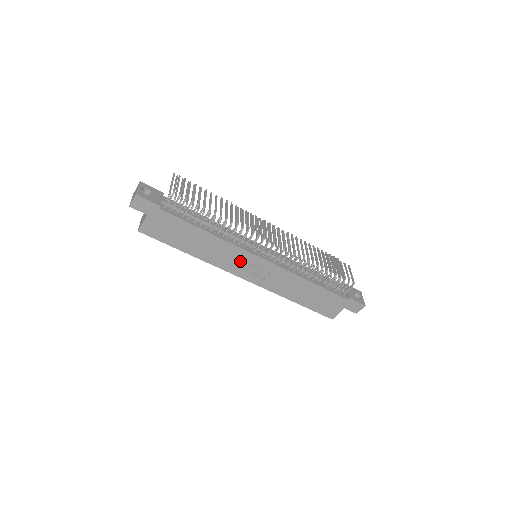
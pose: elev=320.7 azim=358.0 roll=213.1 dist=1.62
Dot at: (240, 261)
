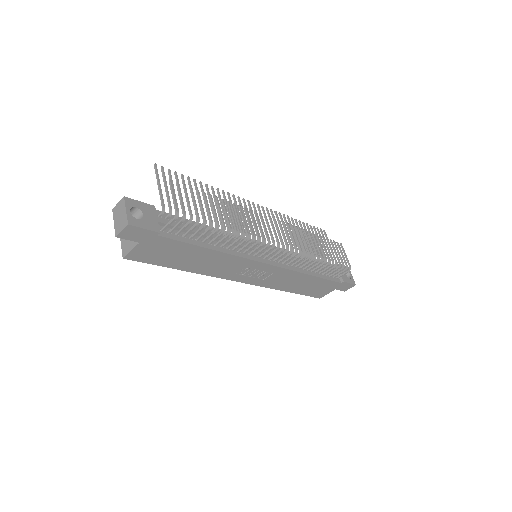
Dot at: (243, 269)
